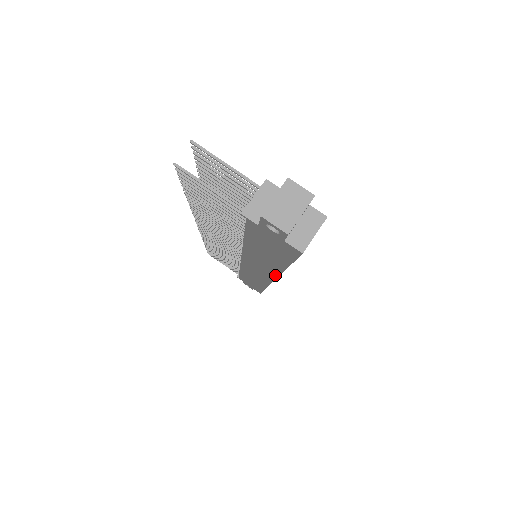
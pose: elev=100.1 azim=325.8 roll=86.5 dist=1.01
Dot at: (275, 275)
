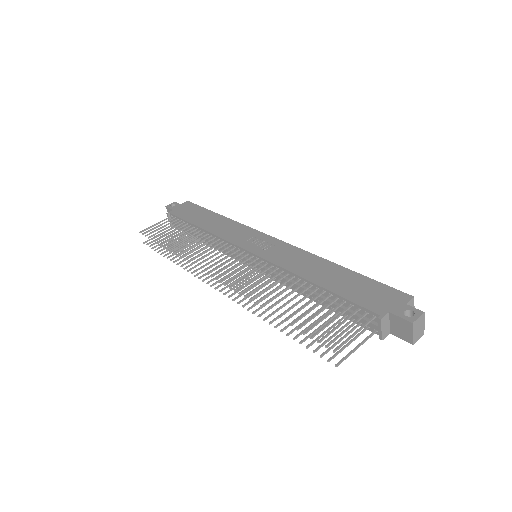
Dot at: occluded
